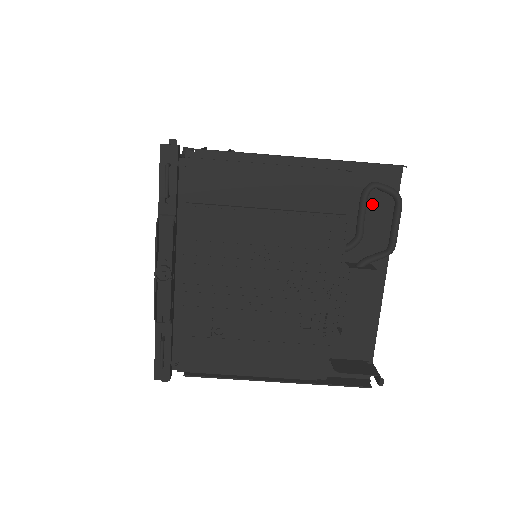
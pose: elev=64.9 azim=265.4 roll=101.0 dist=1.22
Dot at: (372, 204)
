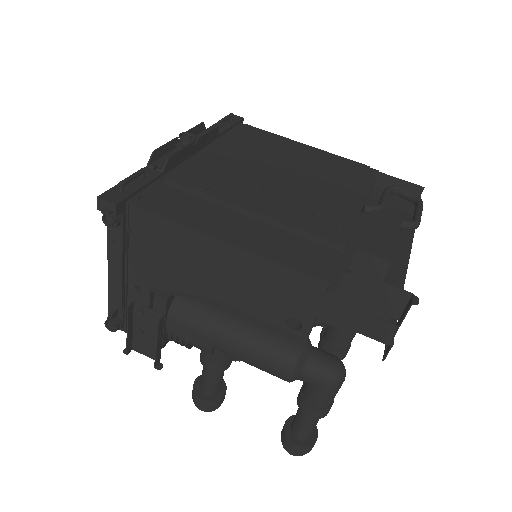
Dot at: (393, 211)
